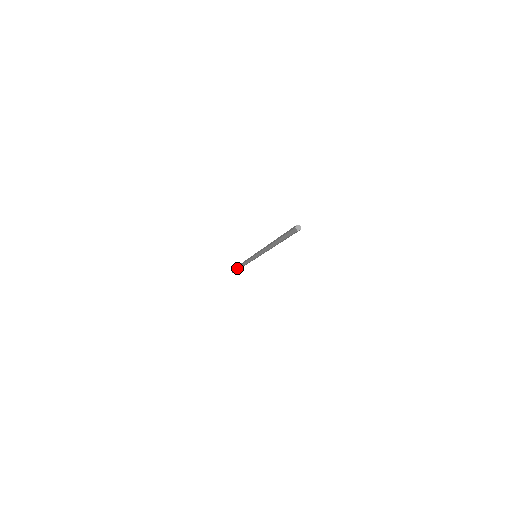
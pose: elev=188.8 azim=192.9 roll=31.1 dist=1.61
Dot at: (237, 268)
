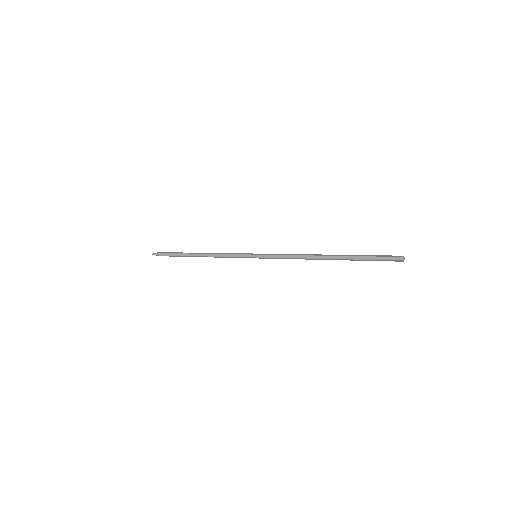
Dot at: (181, 256)
